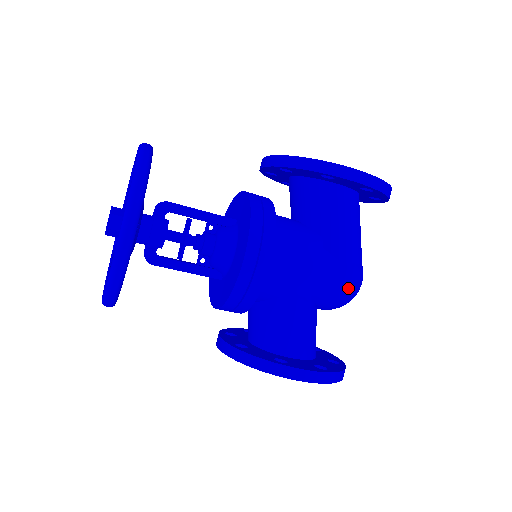
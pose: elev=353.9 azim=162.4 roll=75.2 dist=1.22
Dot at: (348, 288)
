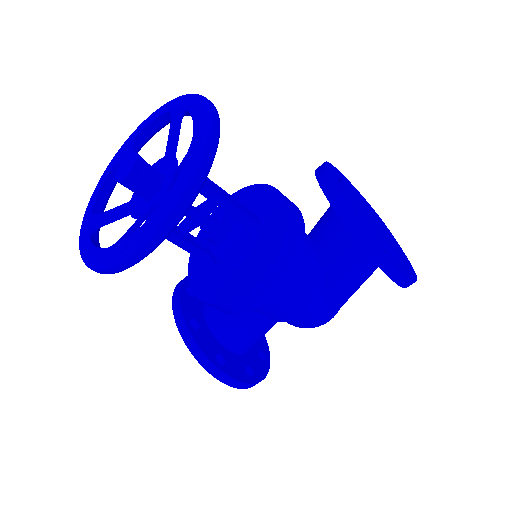
Dot at: (315, 325)
